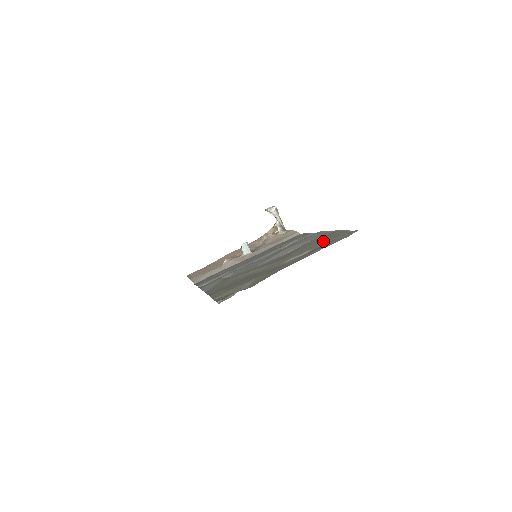
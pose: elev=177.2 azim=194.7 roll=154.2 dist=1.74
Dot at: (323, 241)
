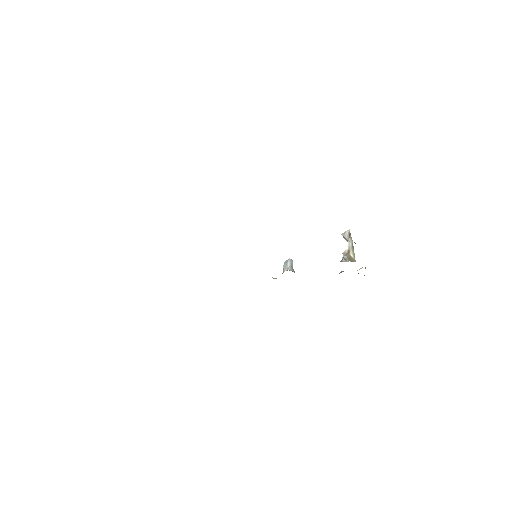
Dot at: occluded
